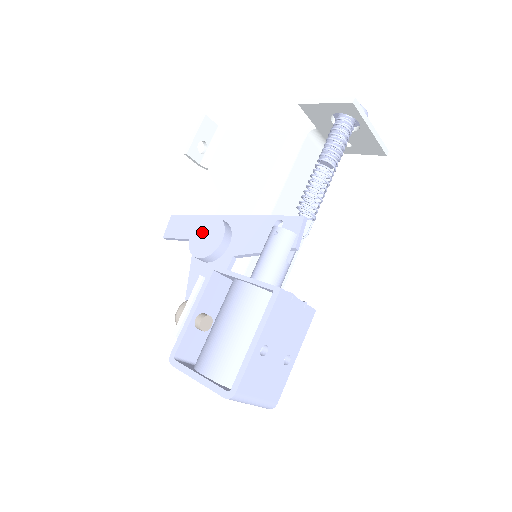
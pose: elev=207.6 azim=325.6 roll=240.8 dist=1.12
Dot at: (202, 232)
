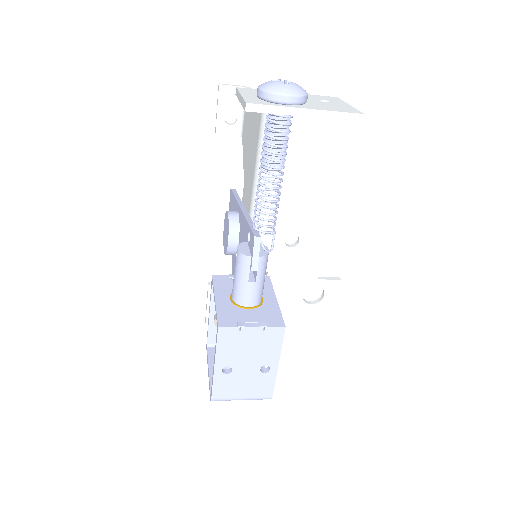
Dot at: (225, 226)
